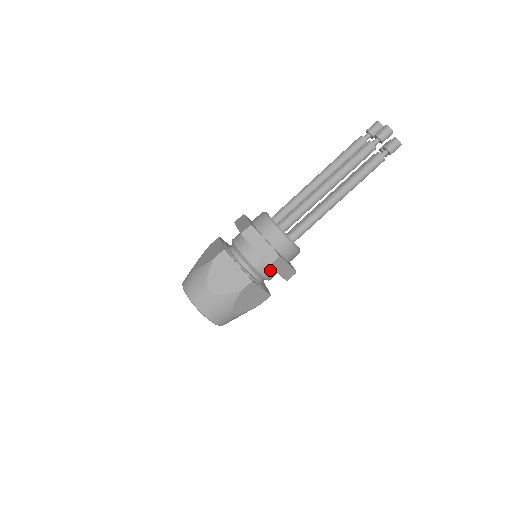
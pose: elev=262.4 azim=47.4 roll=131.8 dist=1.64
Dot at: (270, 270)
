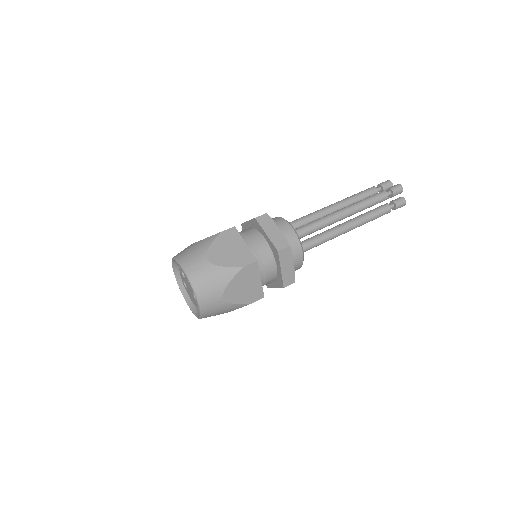
Dot at: (260, 238)
